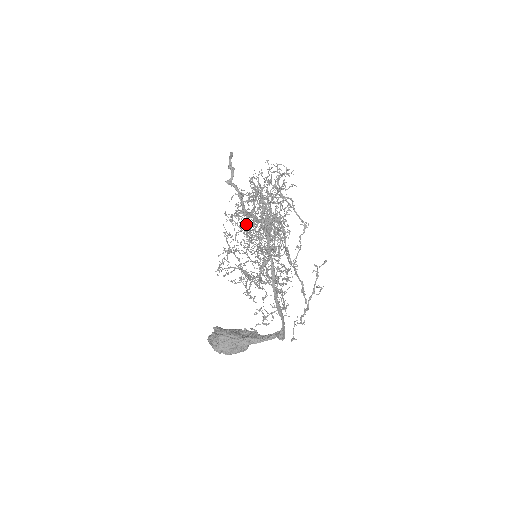
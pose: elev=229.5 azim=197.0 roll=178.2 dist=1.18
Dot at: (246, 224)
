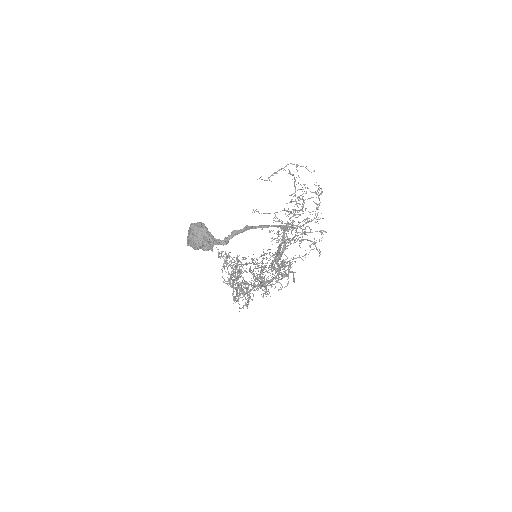
Dot at: occluded
